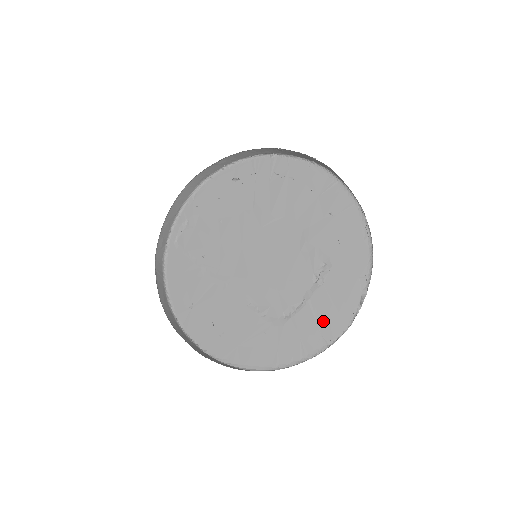
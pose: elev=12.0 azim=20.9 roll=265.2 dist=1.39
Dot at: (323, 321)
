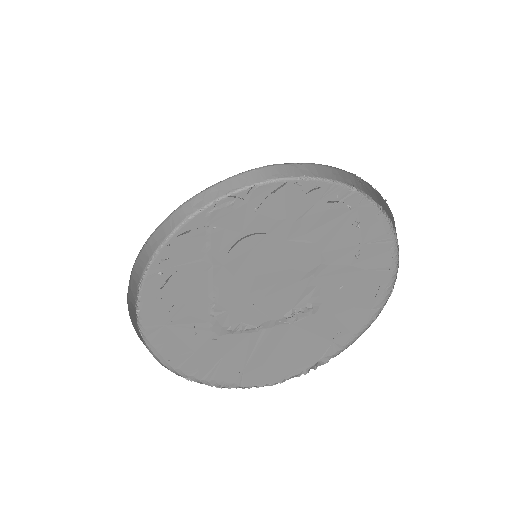
Dot at: (258, 359)
